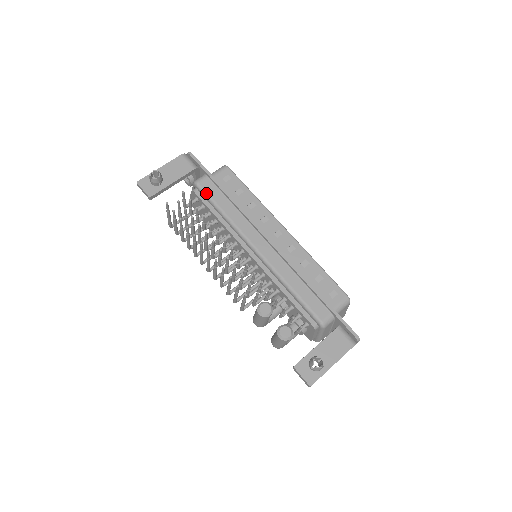
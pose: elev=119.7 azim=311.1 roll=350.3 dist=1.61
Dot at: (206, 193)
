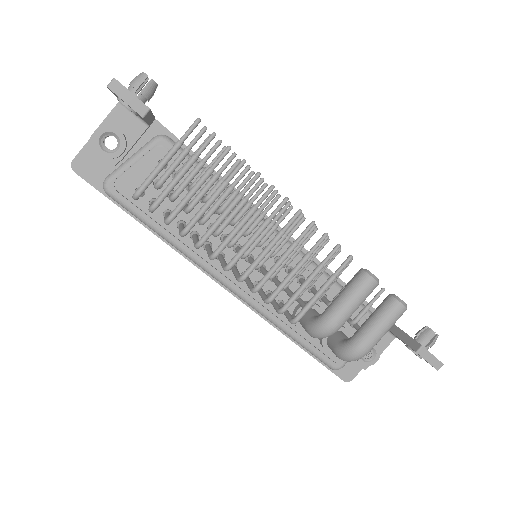
Dot at: occluded
